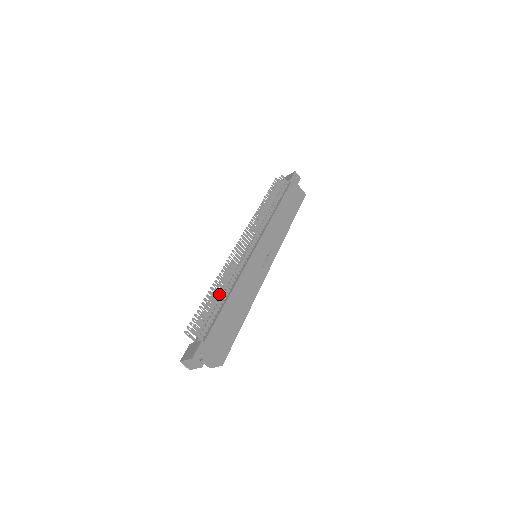
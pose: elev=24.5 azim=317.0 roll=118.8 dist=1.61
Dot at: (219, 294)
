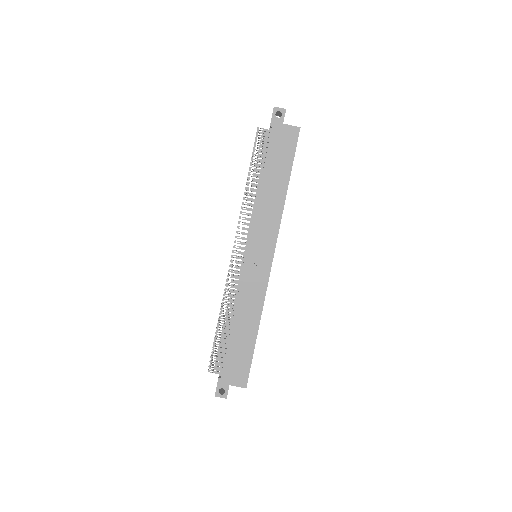
Dot at: occluded
